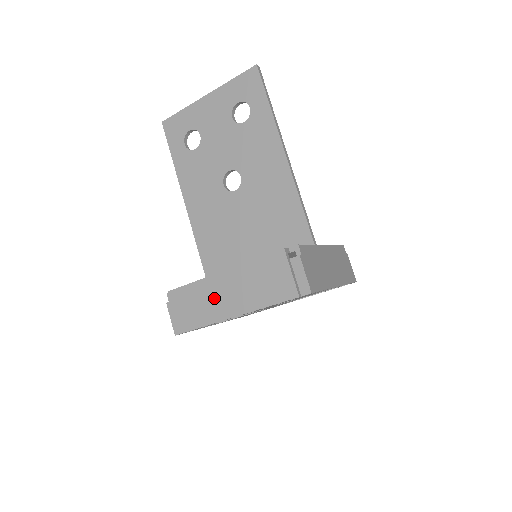
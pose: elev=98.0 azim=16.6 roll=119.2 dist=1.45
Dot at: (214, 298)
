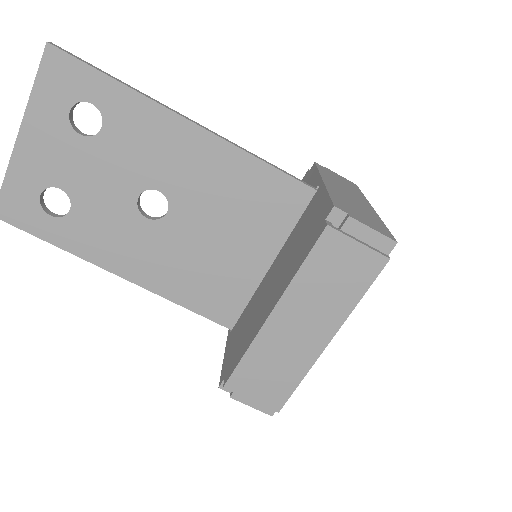
Dot at: (287, 346)
